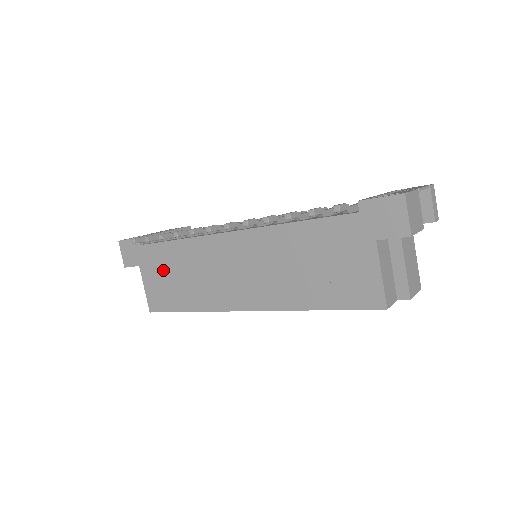
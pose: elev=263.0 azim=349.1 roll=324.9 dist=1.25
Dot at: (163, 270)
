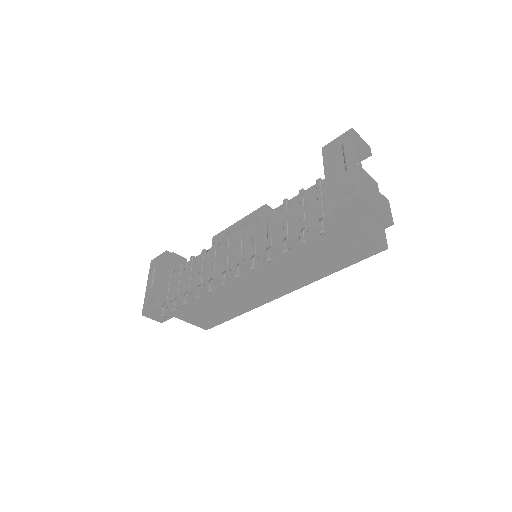
Dot at: (197, 310)
